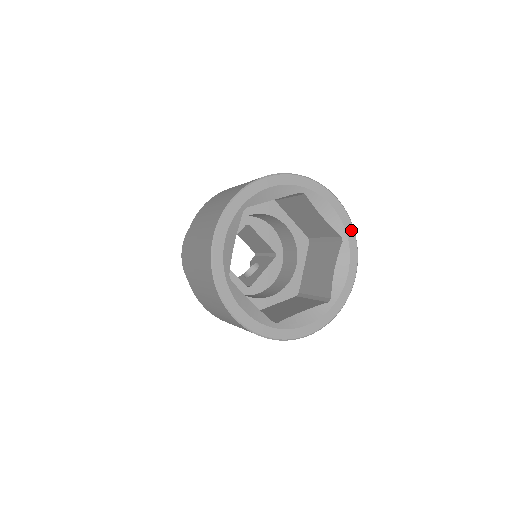
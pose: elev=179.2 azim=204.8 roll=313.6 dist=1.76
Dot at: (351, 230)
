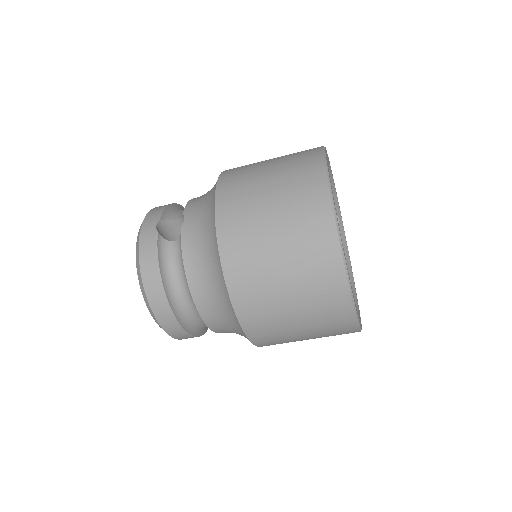
Dot at: occluded
